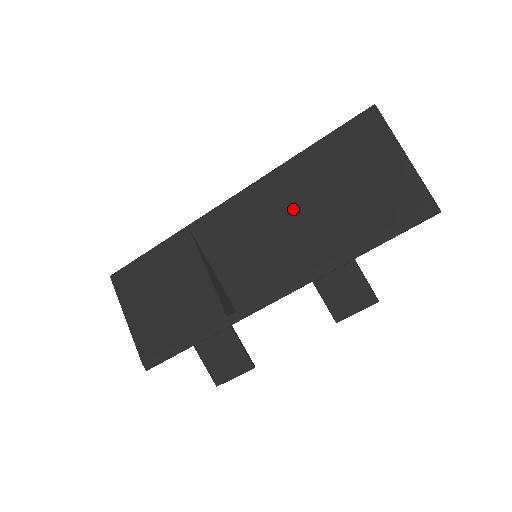
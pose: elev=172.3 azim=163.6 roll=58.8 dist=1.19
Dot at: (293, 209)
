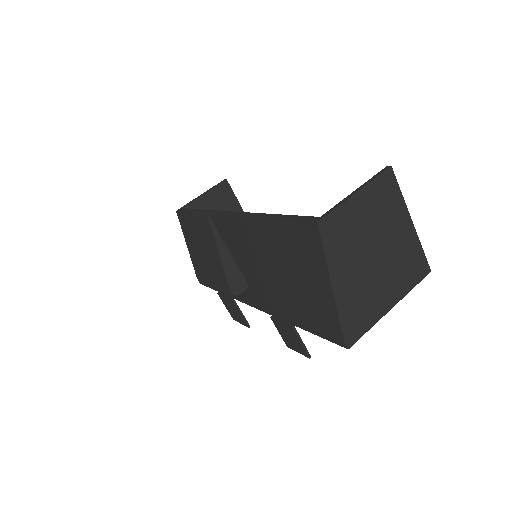
Dot at: (261, 259)
